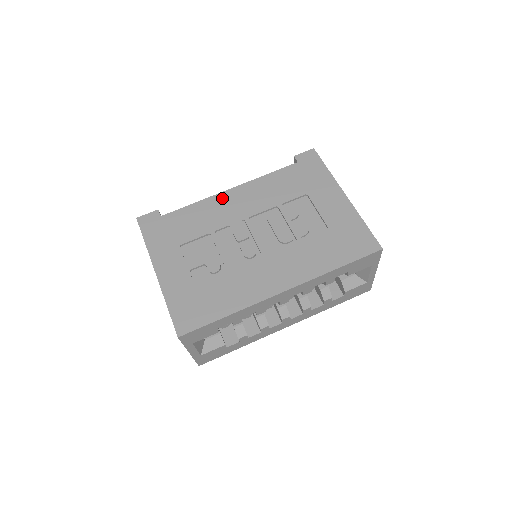
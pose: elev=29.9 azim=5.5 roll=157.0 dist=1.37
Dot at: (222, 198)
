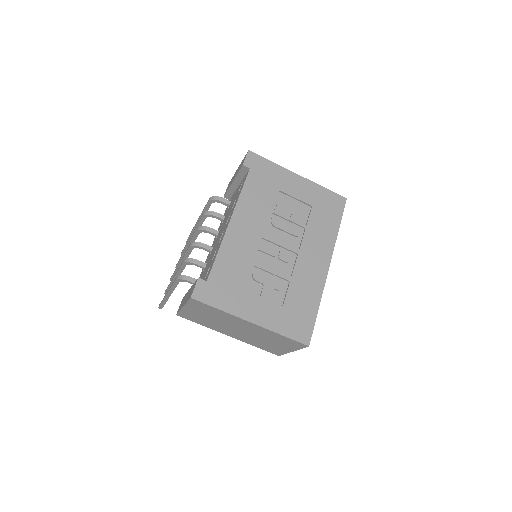
Dot at: (232, 233)
